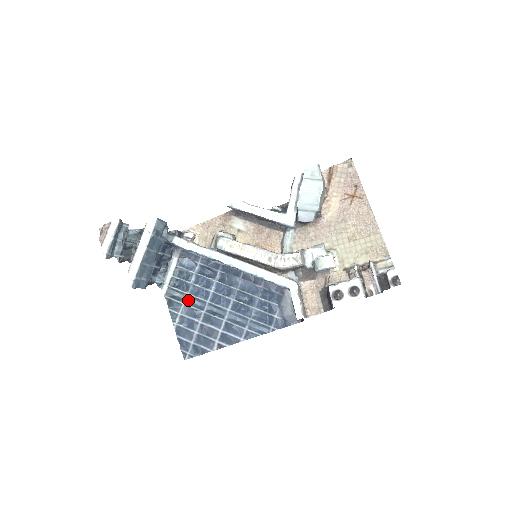
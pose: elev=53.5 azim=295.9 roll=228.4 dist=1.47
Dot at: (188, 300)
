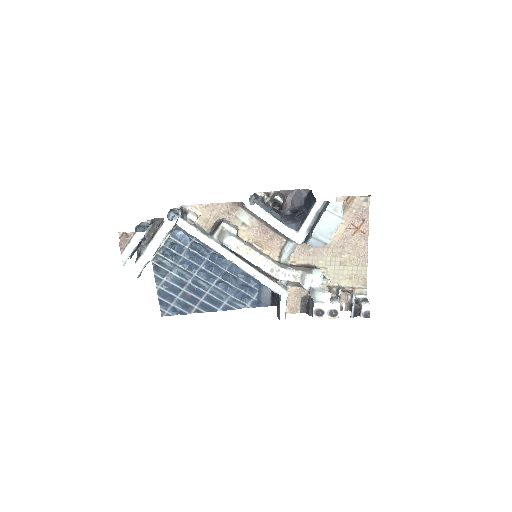
Dot at: (175, 269)
